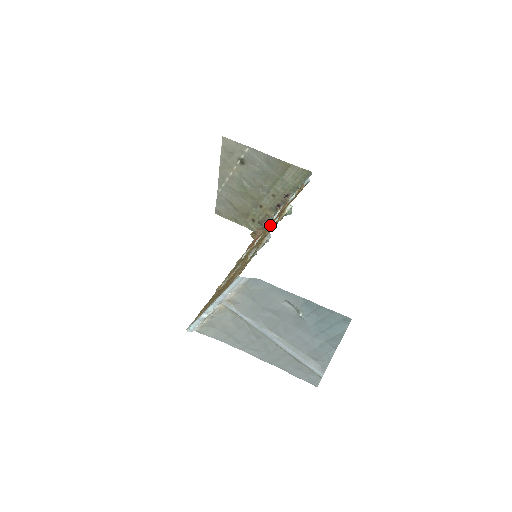
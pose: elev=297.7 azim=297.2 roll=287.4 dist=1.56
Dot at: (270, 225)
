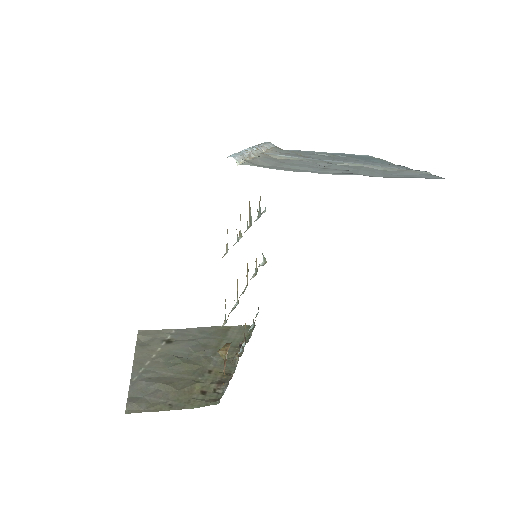
Dot at: occluded
